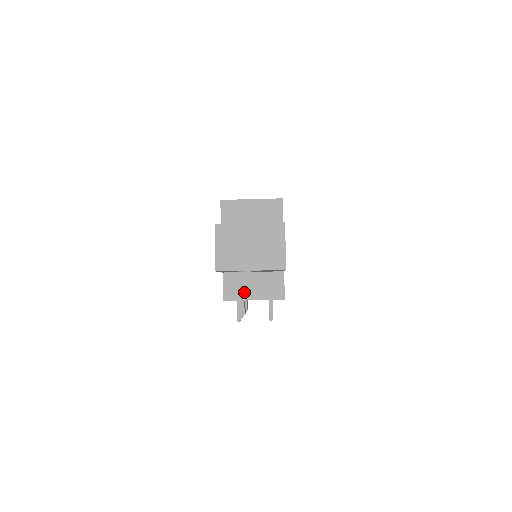
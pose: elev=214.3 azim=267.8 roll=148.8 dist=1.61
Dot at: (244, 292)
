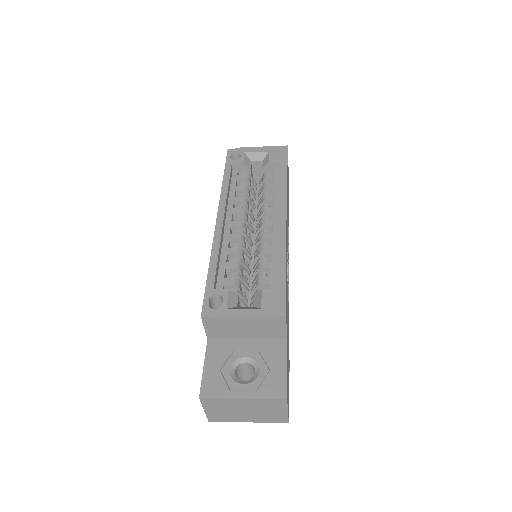
Dot at: occluded
